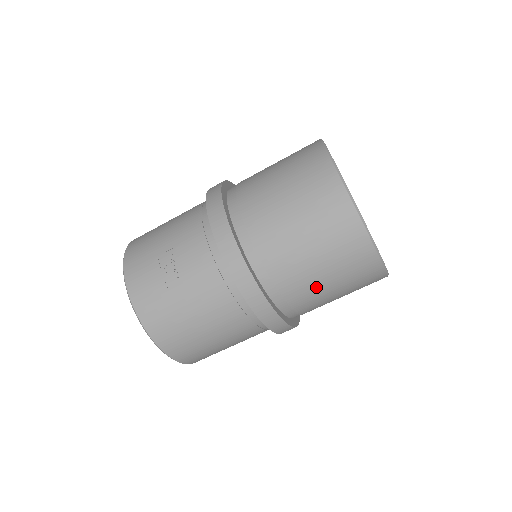
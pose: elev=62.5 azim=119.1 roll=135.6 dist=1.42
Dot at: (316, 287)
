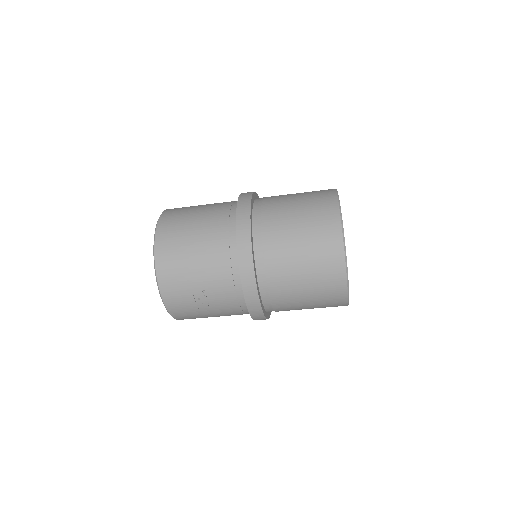
Dot at: occluded
